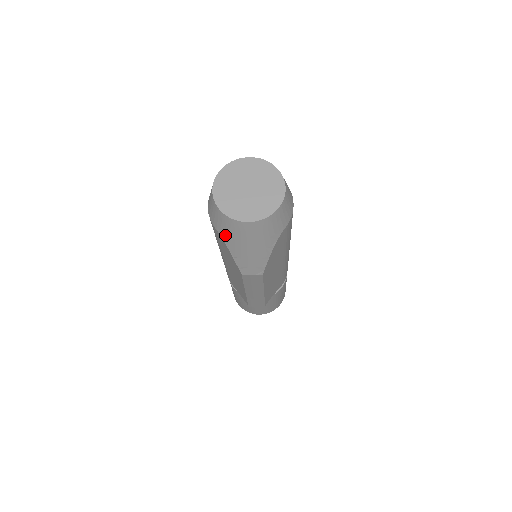
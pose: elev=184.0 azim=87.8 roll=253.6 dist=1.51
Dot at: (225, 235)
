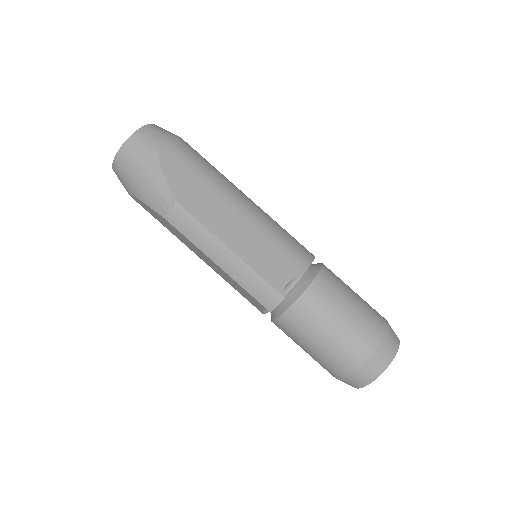
Dot at: (127, 187)
